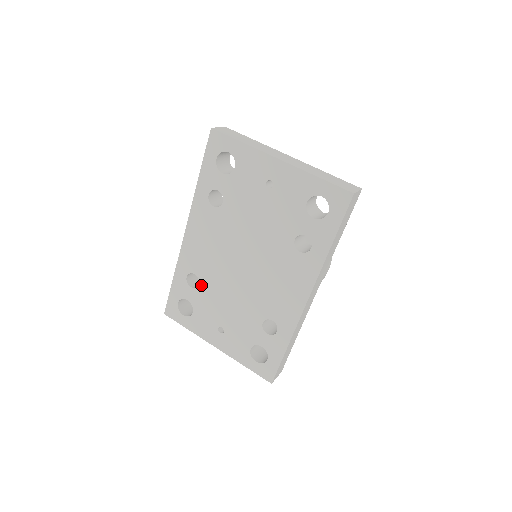
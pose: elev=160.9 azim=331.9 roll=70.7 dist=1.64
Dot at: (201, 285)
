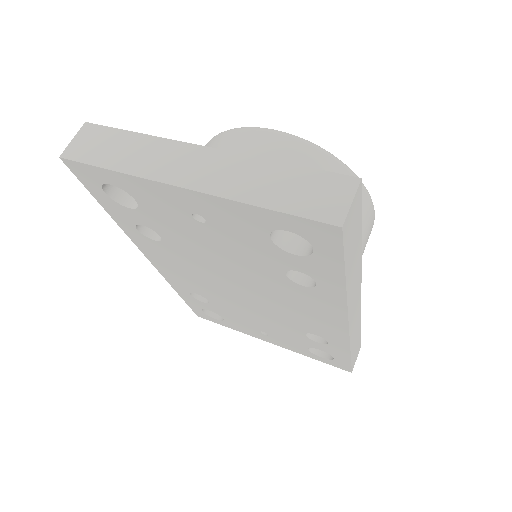
Dot at: (211, 302)
